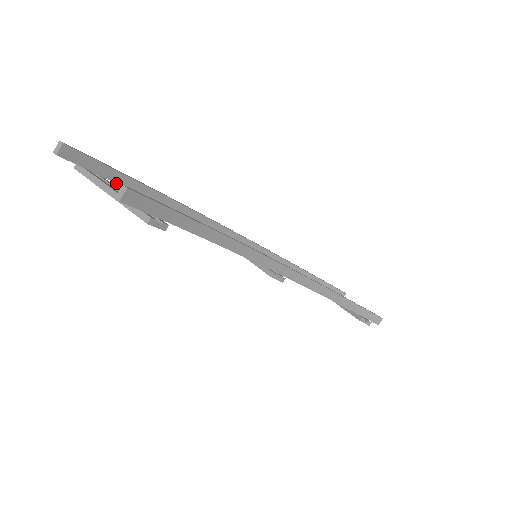
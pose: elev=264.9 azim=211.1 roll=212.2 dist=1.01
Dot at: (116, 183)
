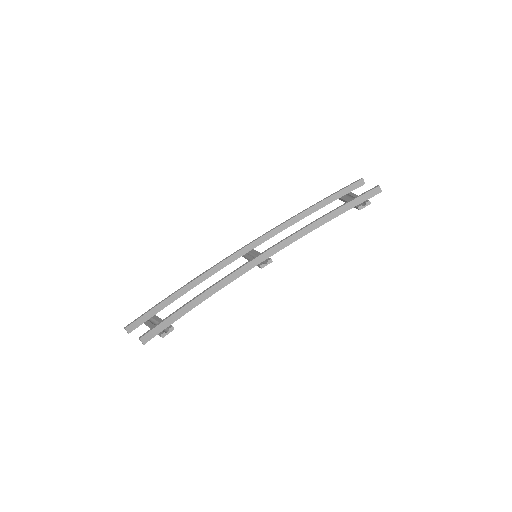
Dot at: (162, 309)
